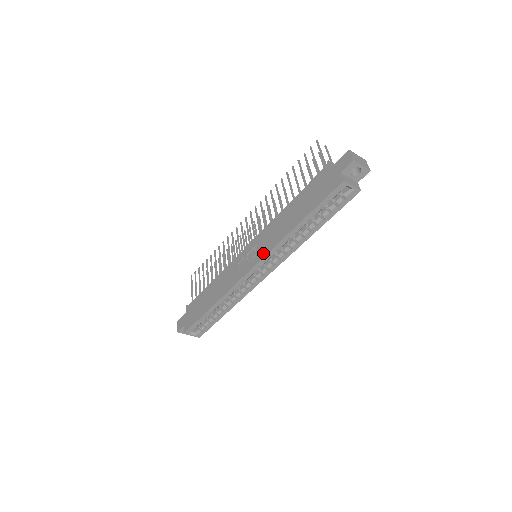
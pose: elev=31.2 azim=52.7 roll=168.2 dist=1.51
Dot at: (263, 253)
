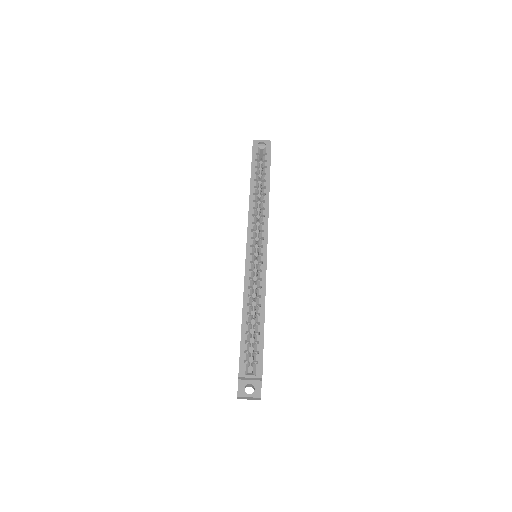
Dot at: (247, 228)
